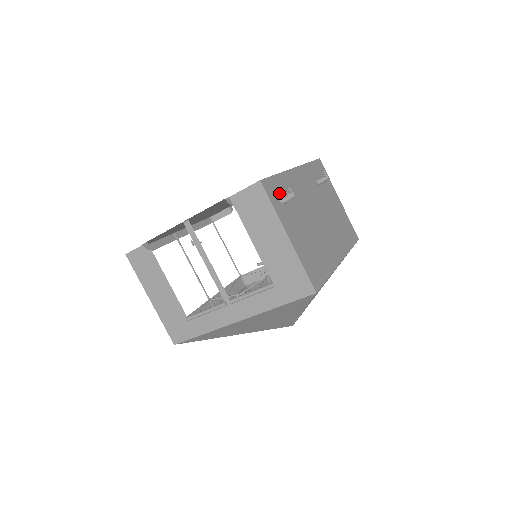
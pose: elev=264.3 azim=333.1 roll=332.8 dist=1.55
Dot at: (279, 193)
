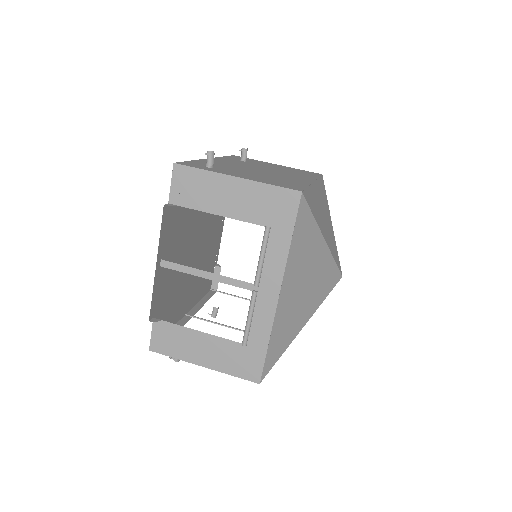
Dot at: occluded
